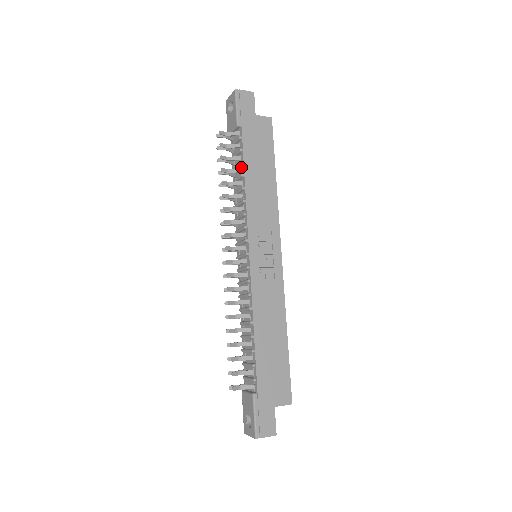
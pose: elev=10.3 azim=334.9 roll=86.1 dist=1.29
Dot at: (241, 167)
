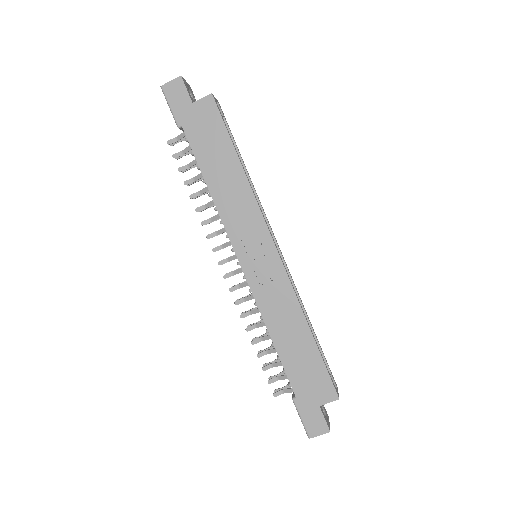
Dot at: occluded
